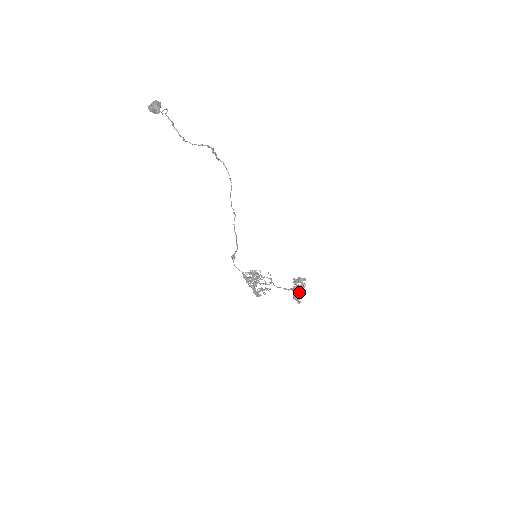
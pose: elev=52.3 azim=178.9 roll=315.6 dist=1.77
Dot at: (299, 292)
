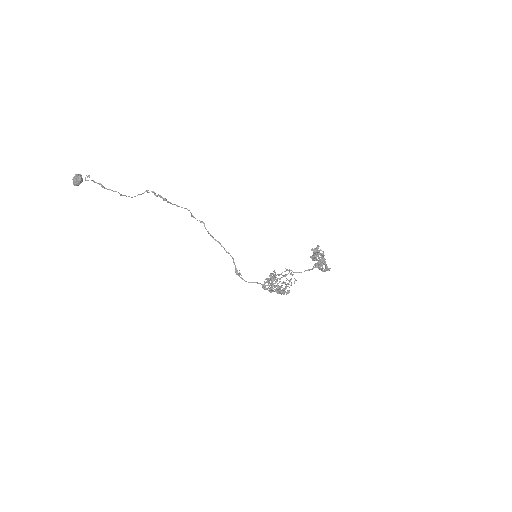
Dot at: (321, 260)
